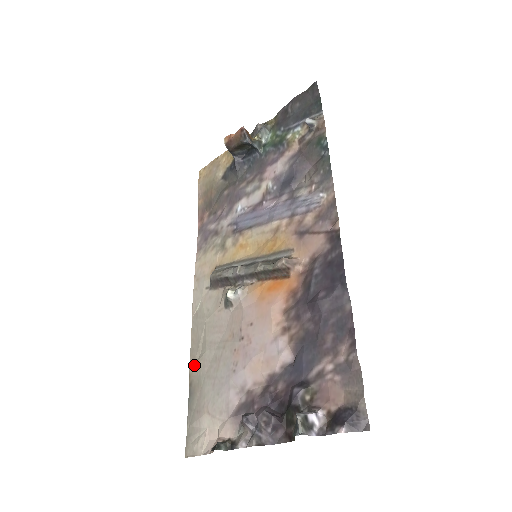
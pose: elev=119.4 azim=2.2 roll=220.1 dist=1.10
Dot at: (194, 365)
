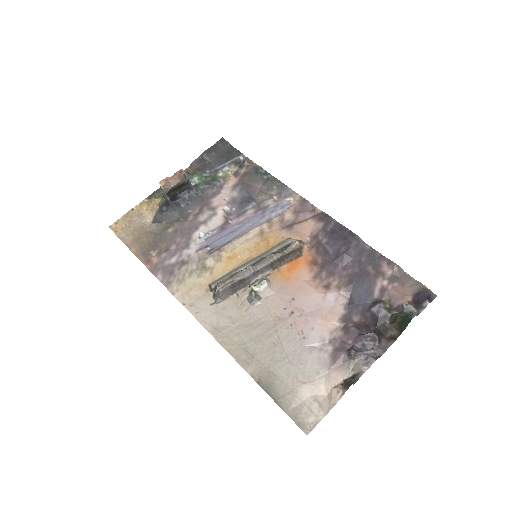
Dot at: (251, 365)
